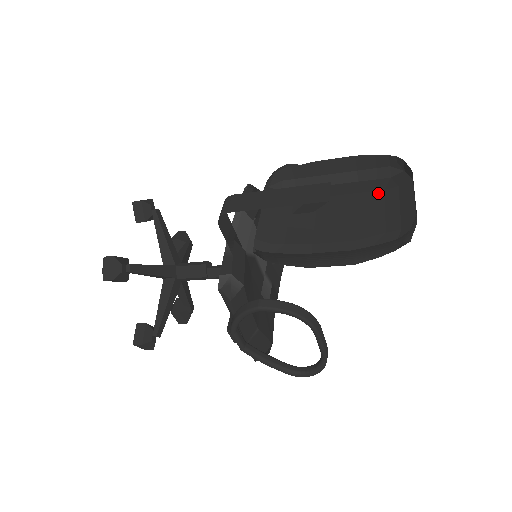
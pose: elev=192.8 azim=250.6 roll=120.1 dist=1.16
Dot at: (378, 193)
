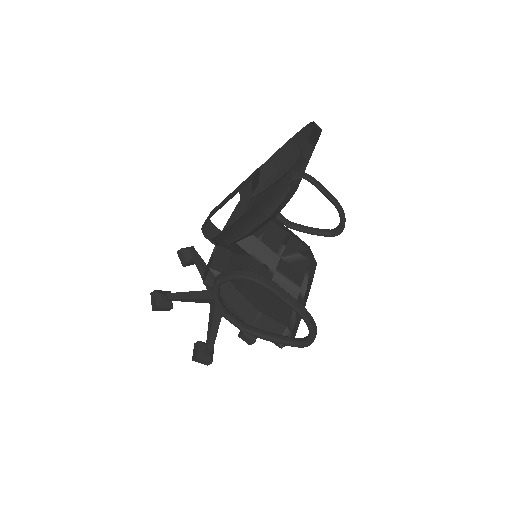
Dot at: occluded
